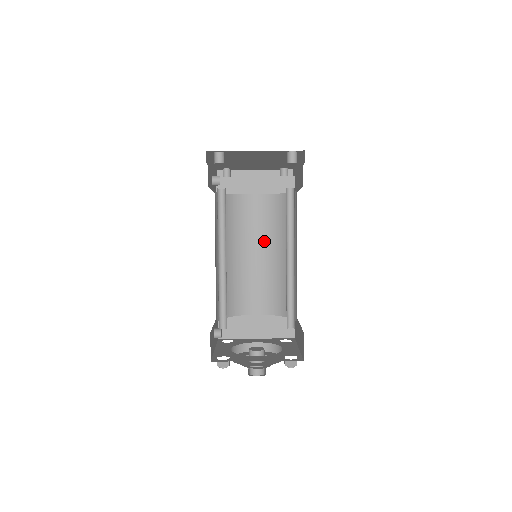
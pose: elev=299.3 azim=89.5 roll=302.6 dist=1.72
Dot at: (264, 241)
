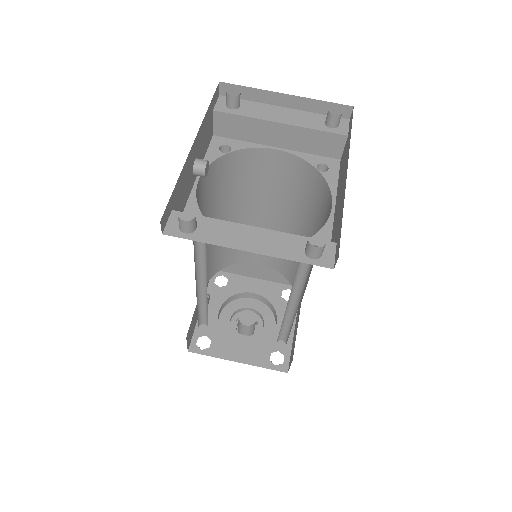
Dot at: (279, 205)
